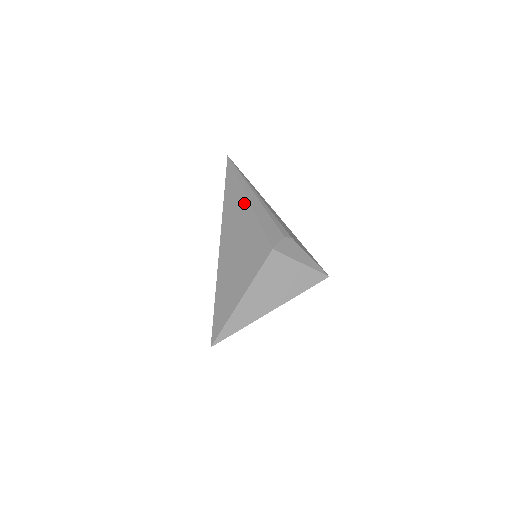
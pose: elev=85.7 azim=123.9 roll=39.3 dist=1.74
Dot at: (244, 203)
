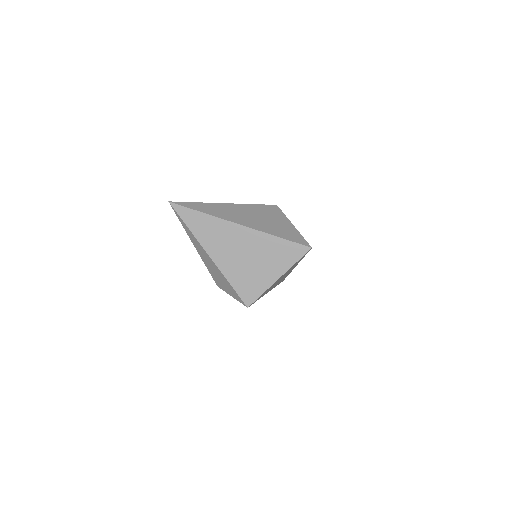
Dot at: occluded
